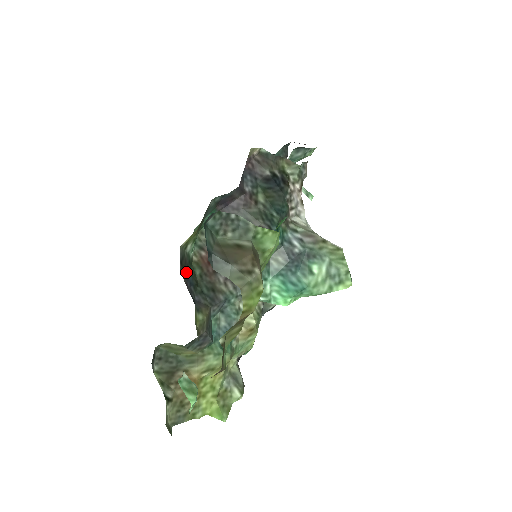
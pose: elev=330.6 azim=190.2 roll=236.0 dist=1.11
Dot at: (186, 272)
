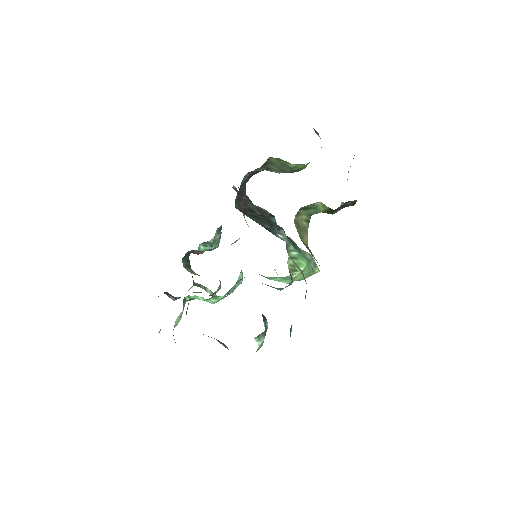
Dot at: occluded
